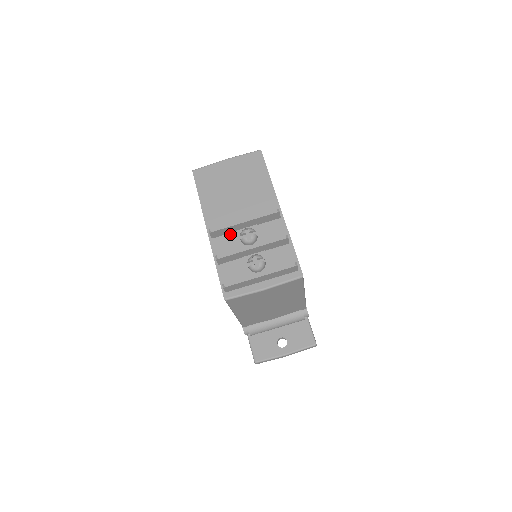
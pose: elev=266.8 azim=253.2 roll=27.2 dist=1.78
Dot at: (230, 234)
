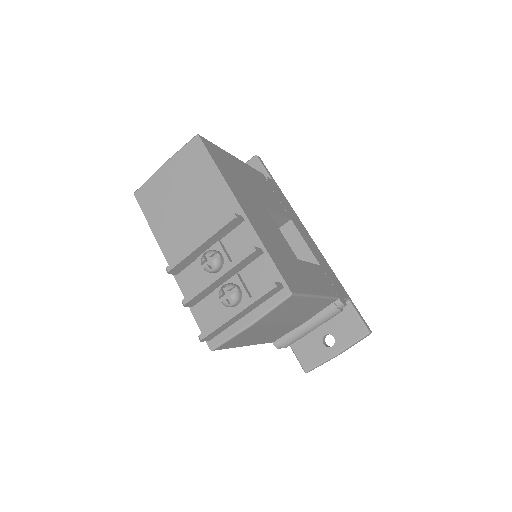
Dot at: (194, 263)
